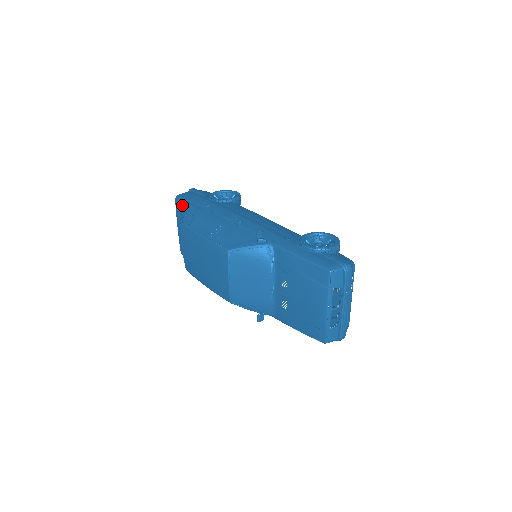
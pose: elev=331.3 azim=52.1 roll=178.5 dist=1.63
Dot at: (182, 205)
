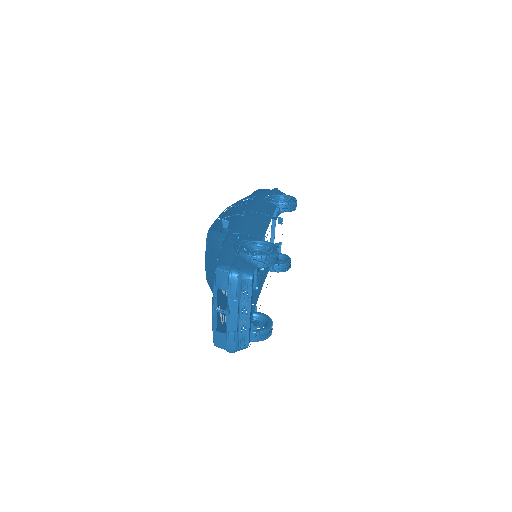
Dot at: occluded
